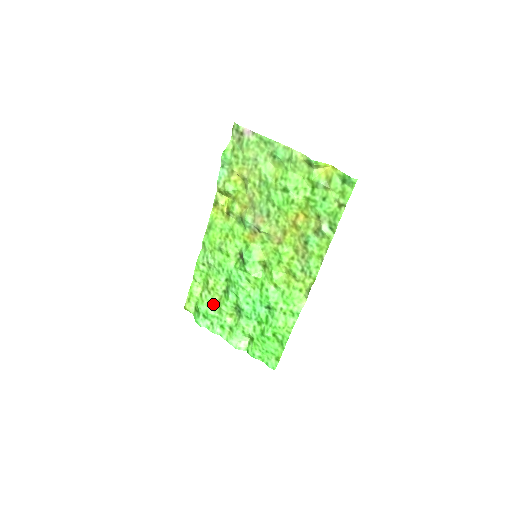
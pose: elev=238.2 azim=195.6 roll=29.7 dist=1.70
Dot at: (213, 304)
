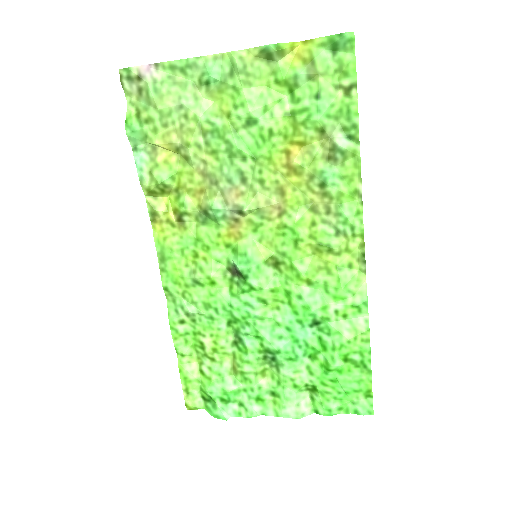
Dot at: (227, 374)
